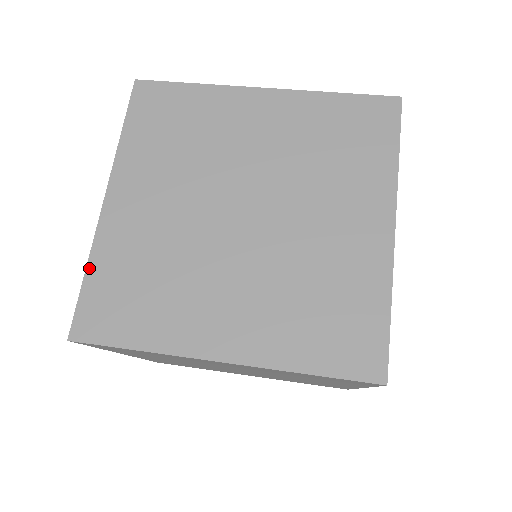
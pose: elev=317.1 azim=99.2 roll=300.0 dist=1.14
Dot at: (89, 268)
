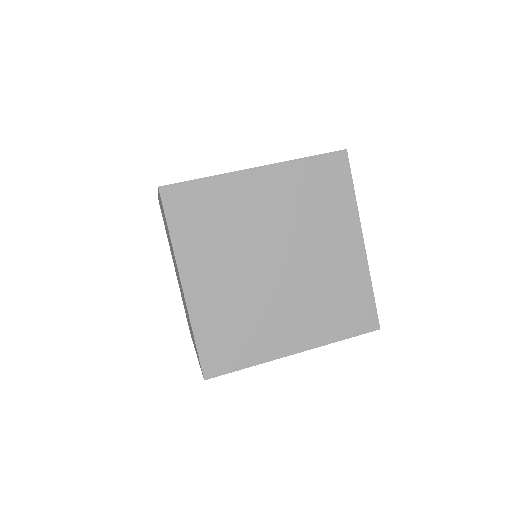
Dot at: (196, 335)
